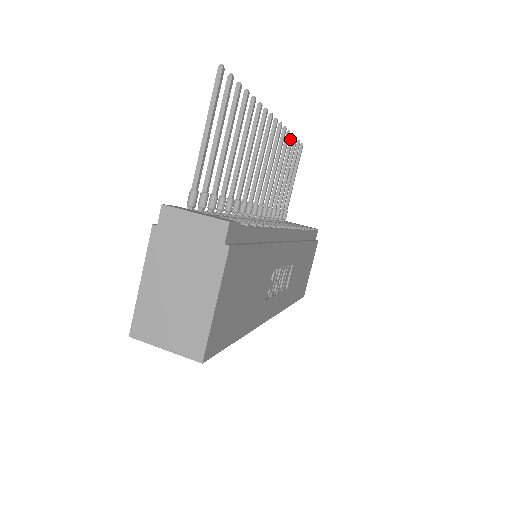
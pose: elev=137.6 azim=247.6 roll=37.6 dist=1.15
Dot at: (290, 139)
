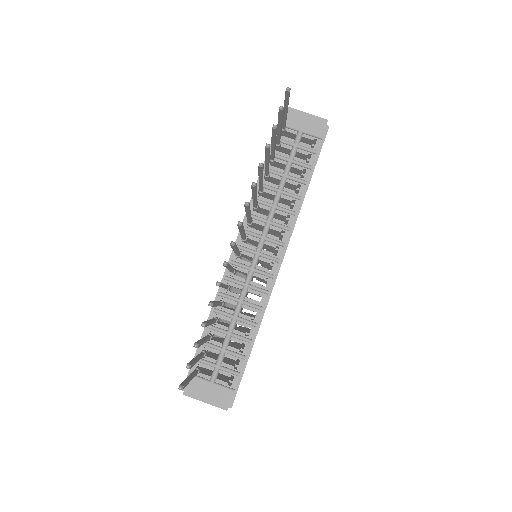
Dot at: (266, 149)
